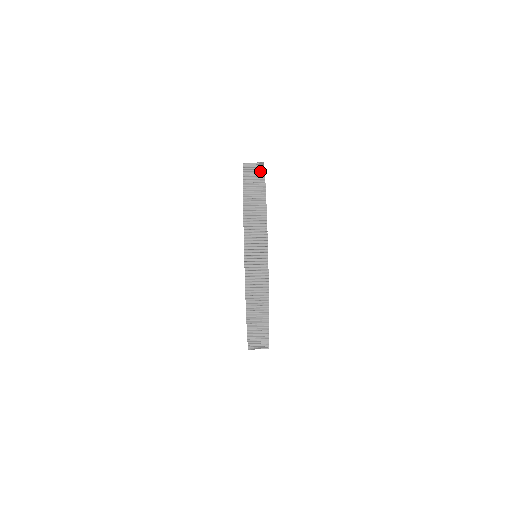
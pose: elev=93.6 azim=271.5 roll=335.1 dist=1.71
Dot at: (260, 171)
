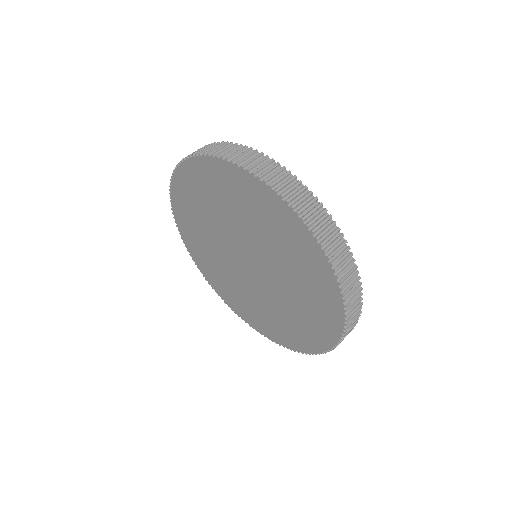
Dot at: (219, 143)
